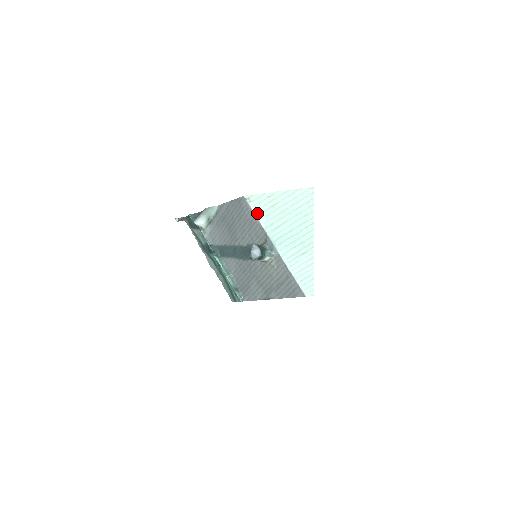
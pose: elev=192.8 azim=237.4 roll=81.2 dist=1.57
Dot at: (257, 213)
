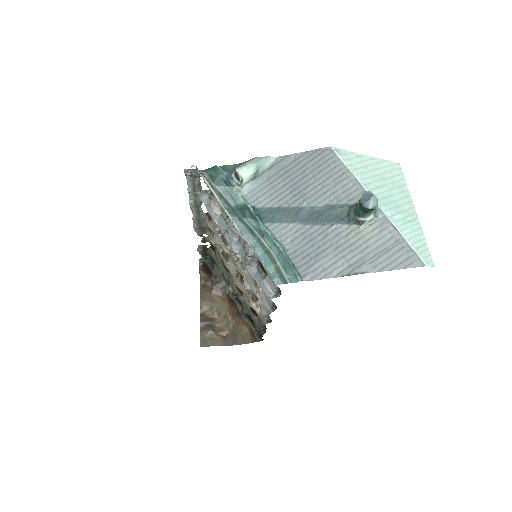
Dot at: (351, 167)
